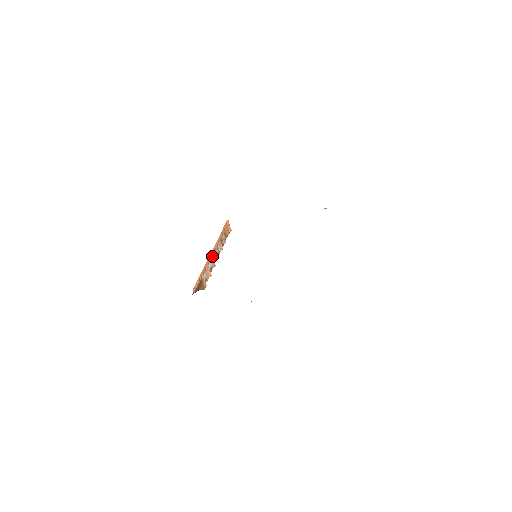
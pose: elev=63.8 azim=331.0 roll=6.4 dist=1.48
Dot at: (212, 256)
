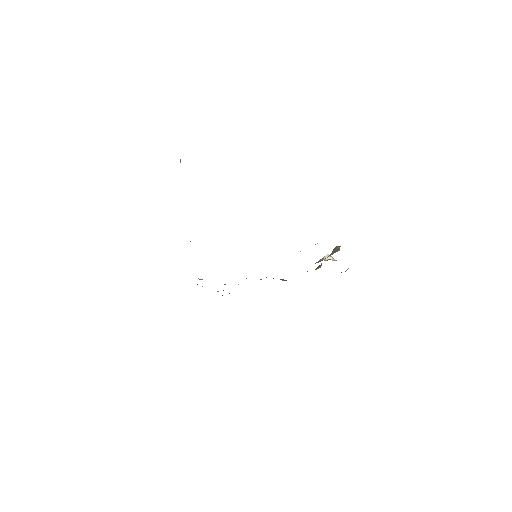
Dot at: occluded
